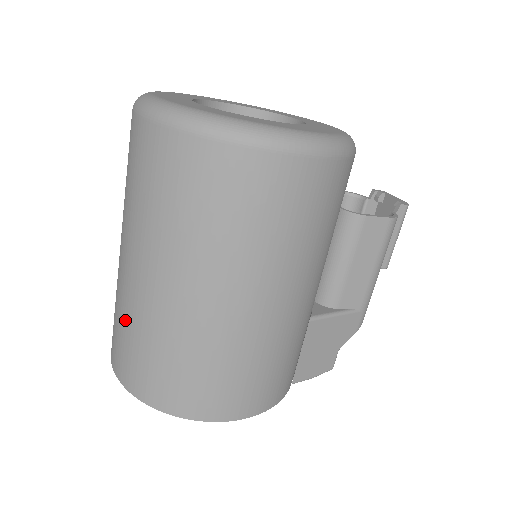
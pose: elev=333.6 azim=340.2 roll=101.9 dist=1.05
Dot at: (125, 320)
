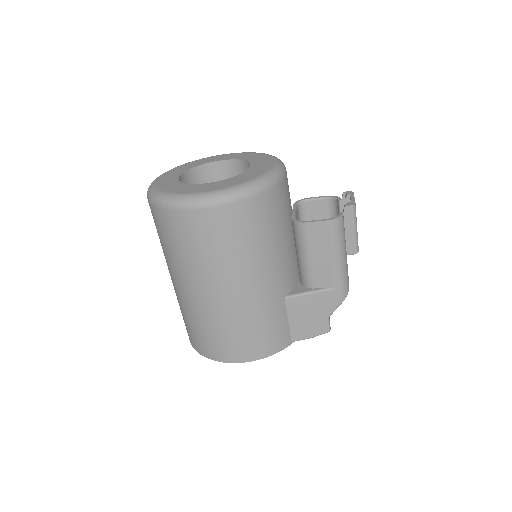
Dot at: occluded
